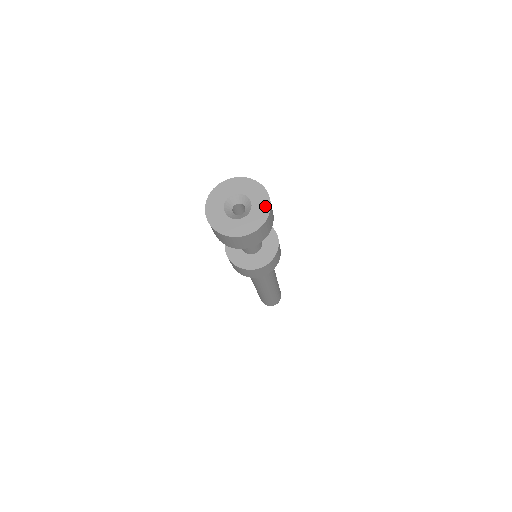
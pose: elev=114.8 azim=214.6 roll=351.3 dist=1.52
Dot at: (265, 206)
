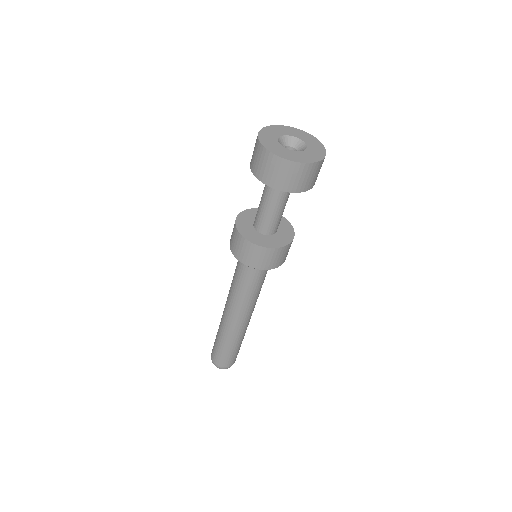
Dot at: (318, 144)
